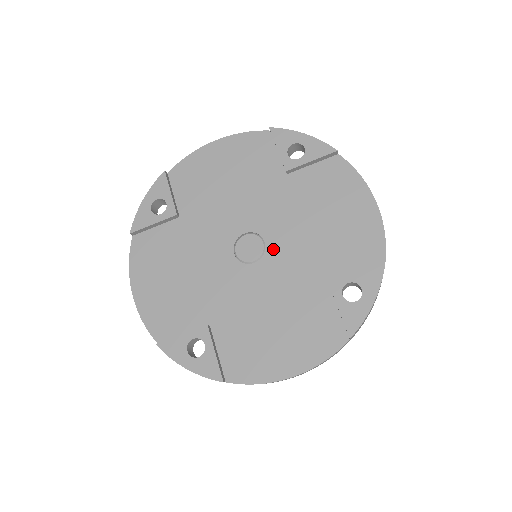
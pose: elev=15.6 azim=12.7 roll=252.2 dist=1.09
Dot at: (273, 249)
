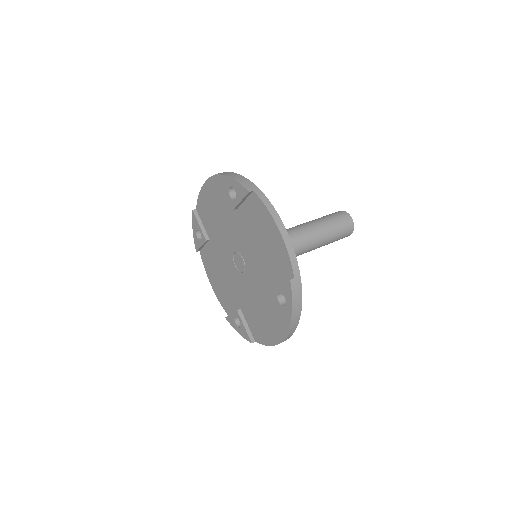
Dot at: (247, 264)
